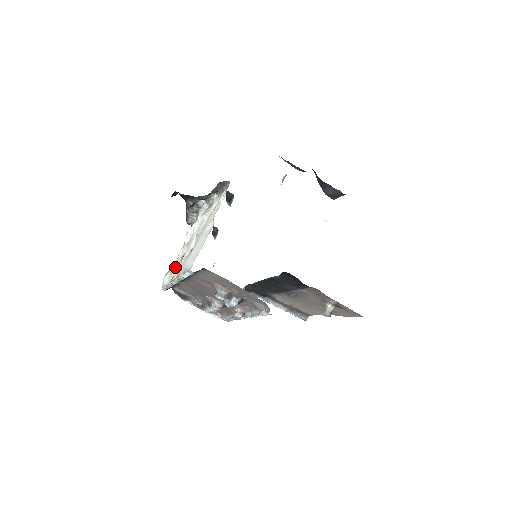
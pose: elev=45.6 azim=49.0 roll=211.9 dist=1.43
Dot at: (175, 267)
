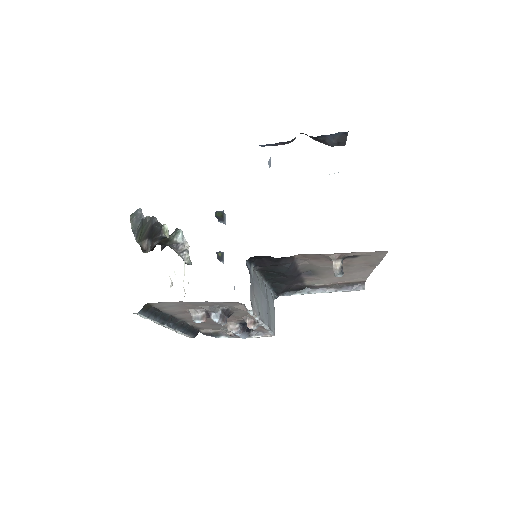
Dot at: occluded
